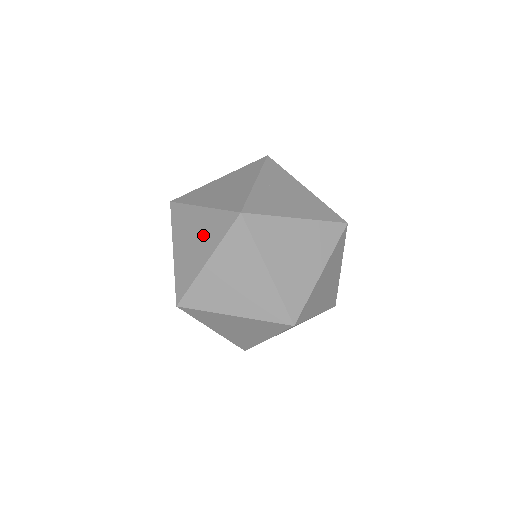
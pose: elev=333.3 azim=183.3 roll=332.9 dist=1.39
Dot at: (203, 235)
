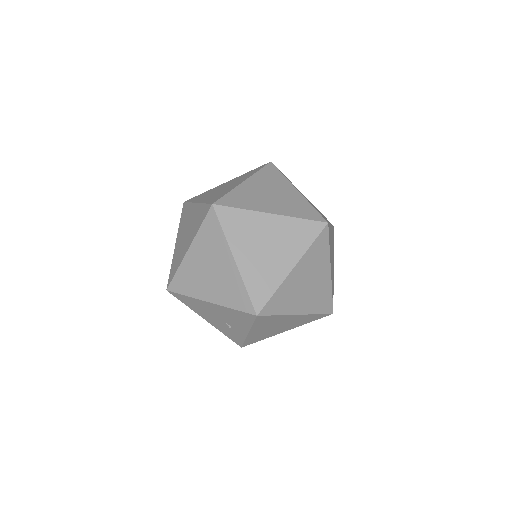
Dot at: occluded
